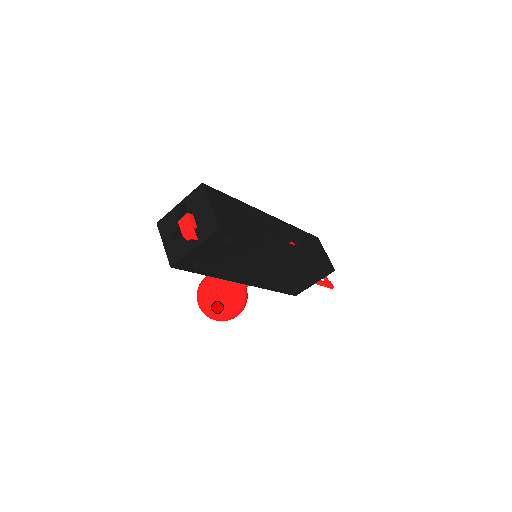
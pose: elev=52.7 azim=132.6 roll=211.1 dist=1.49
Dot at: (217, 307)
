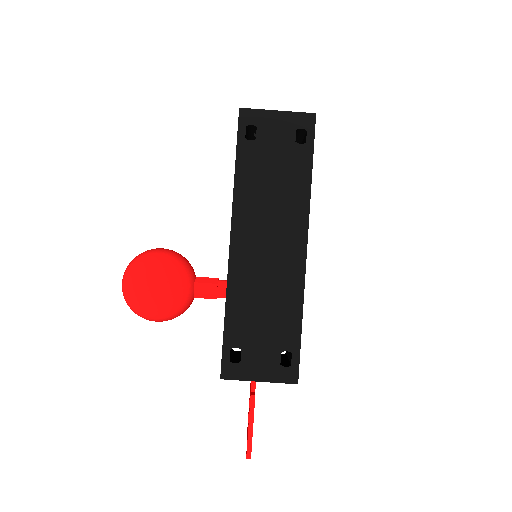
Dot at: (161, 258)
